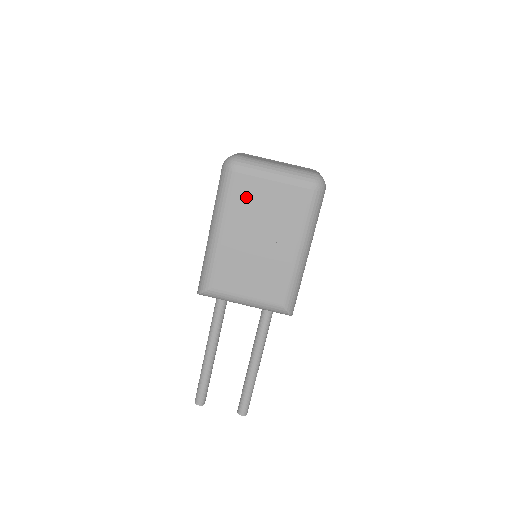
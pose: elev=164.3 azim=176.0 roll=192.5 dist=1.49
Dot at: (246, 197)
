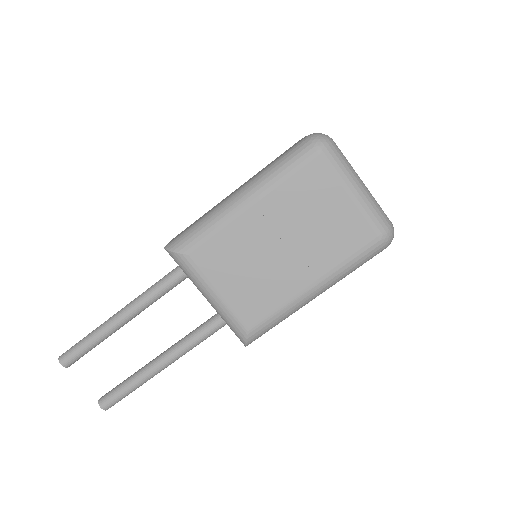
Dot at: (307, 190)
